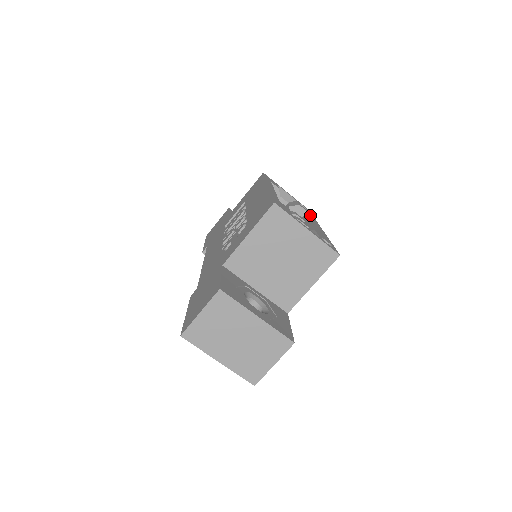
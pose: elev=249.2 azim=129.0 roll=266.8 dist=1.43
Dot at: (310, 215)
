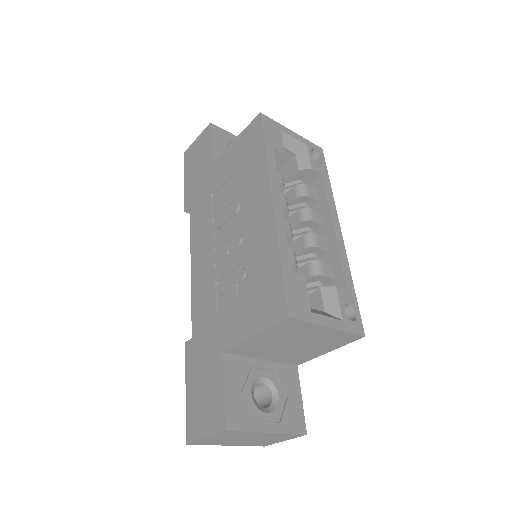
Dot at: (326, 190)
